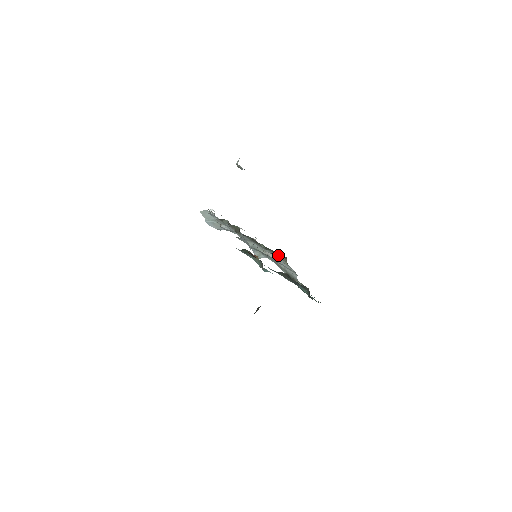
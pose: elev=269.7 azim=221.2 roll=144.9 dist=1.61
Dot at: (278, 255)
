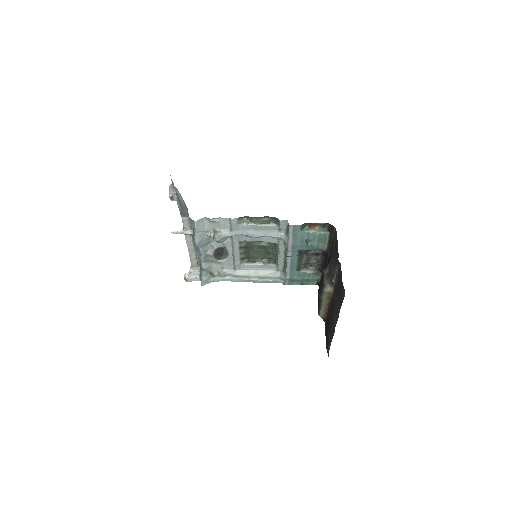
Dot at: (256, 260)
